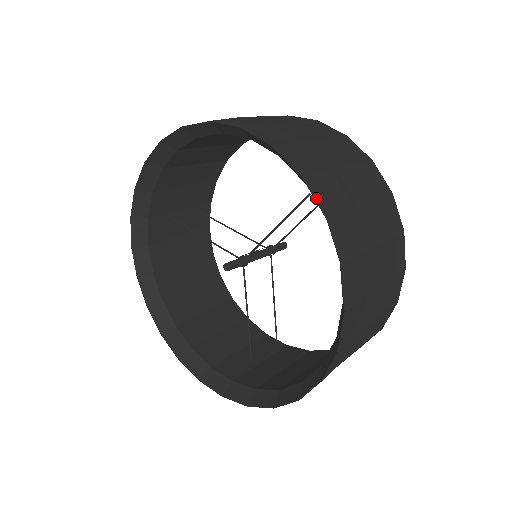
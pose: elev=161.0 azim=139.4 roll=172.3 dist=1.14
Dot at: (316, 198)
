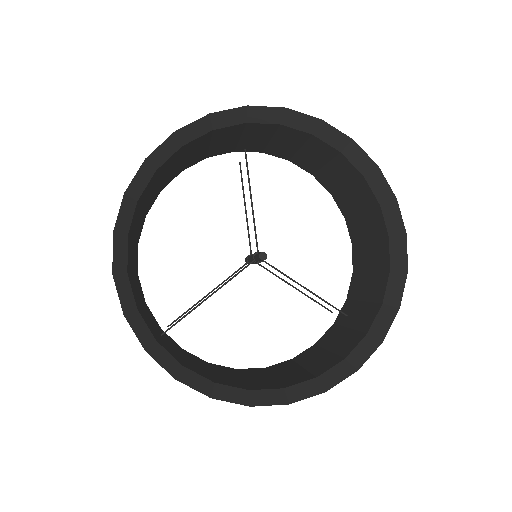
Dot at: (266, 107)
